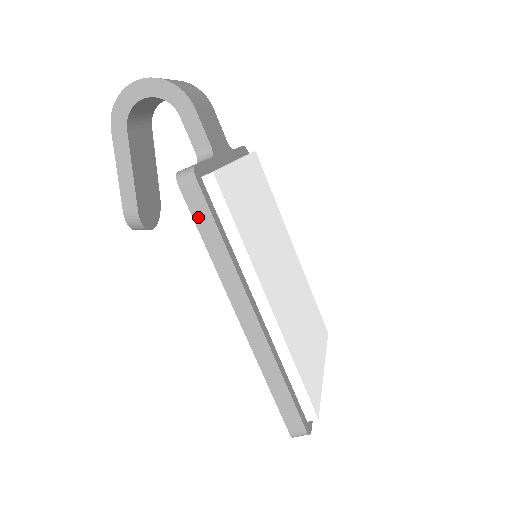
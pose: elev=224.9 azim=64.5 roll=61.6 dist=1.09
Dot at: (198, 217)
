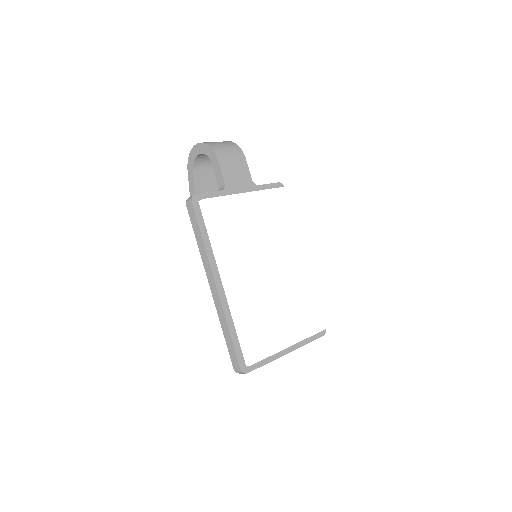
Dot at: (193, 223)
